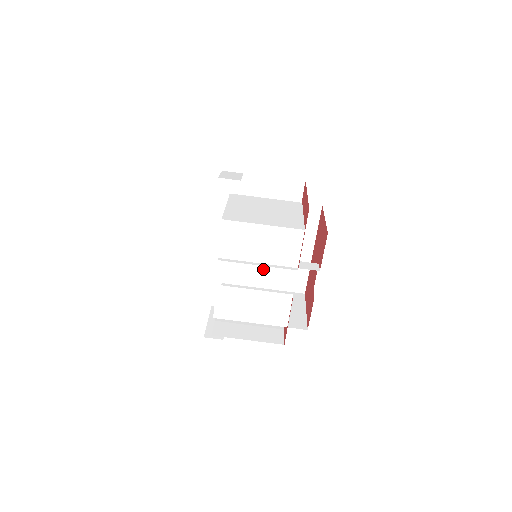
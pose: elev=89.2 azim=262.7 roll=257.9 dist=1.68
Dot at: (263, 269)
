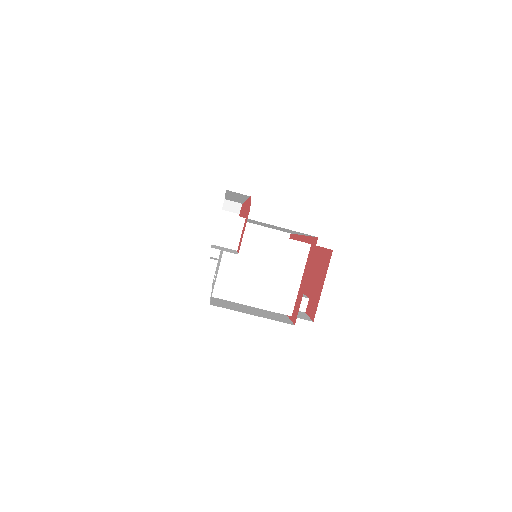
Dot at: occluded
